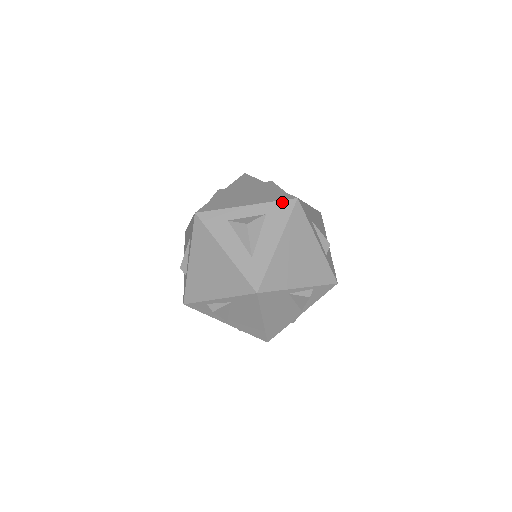
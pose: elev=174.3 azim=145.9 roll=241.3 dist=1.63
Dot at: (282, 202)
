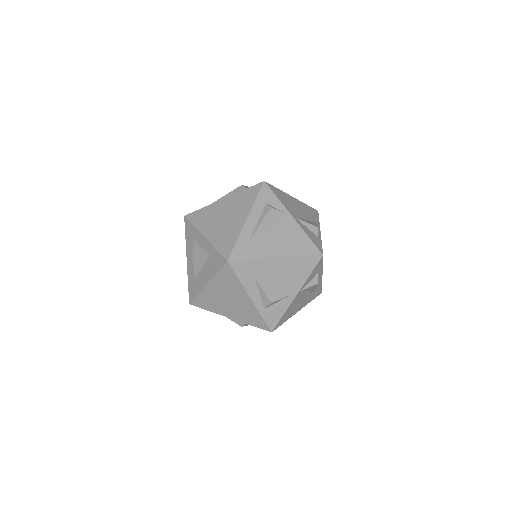
Dot at: (219, 255)
